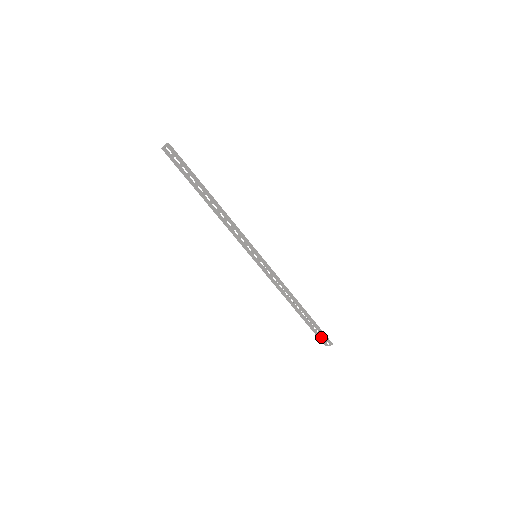
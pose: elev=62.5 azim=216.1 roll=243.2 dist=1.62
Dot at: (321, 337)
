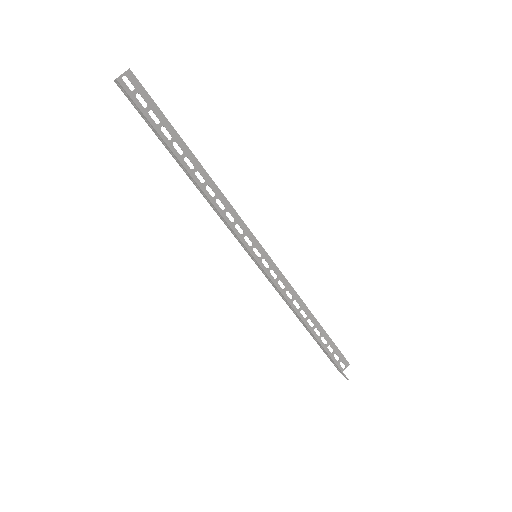
Dot at: (335, 365)
